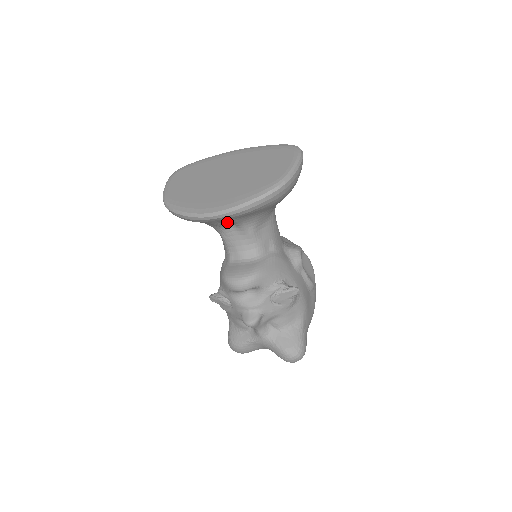
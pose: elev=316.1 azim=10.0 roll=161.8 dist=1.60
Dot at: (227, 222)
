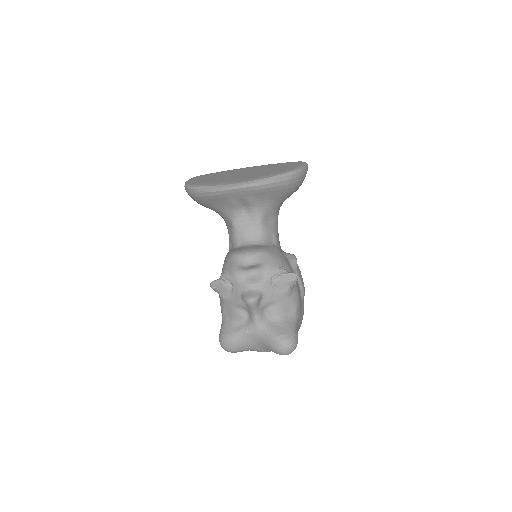
Dot at: (242, 204)
